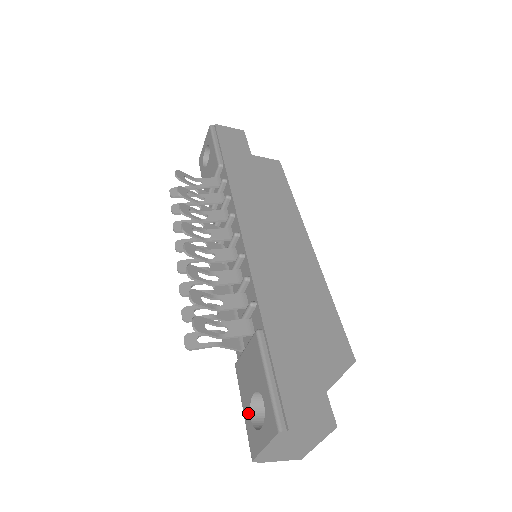
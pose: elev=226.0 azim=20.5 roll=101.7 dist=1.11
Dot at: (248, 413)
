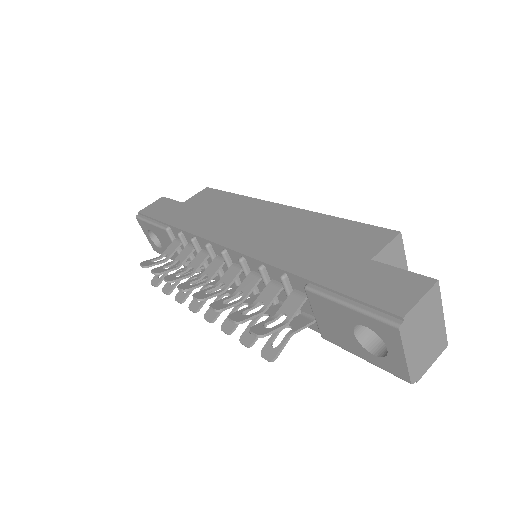
Dot at: (368, 354)
